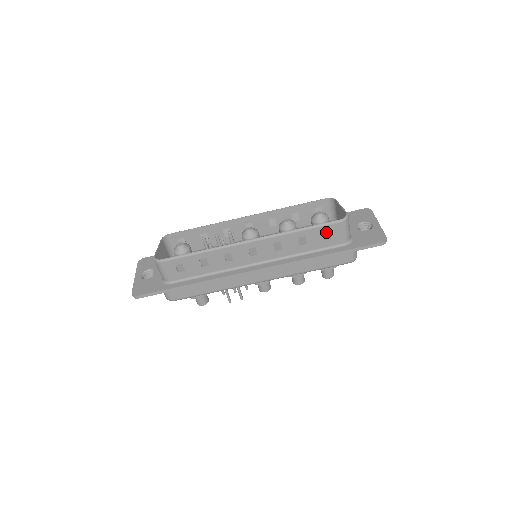
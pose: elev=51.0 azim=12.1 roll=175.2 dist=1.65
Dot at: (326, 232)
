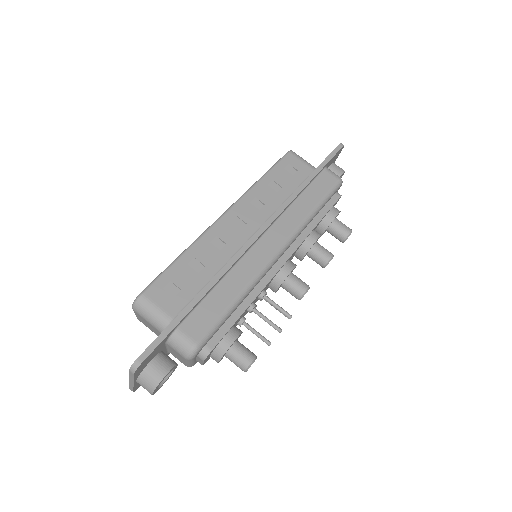
Dot at: (287, 168)
